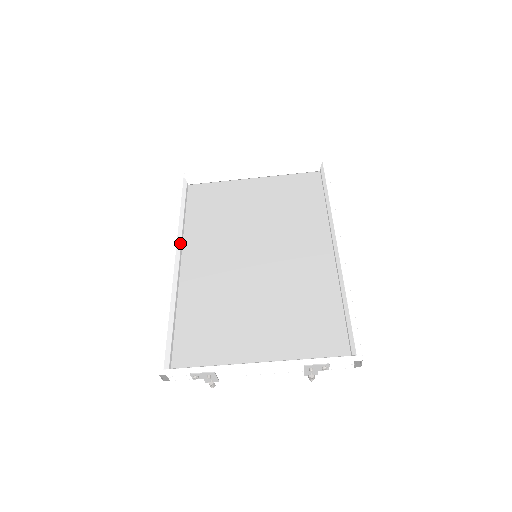
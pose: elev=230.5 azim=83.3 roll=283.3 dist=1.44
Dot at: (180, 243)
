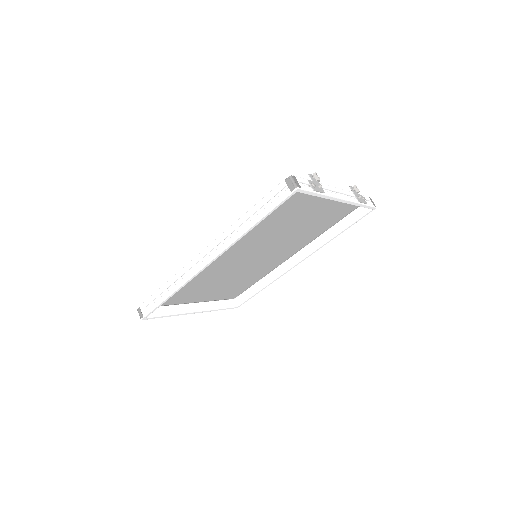
Dot at: occluded
